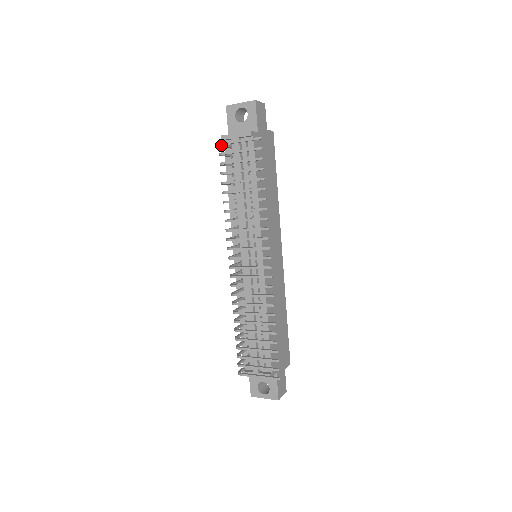
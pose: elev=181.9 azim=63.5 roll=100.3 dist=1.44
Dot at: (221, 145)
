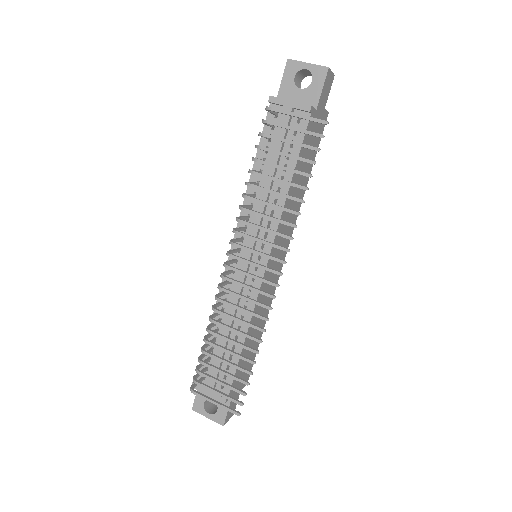
Dot at: occluded
